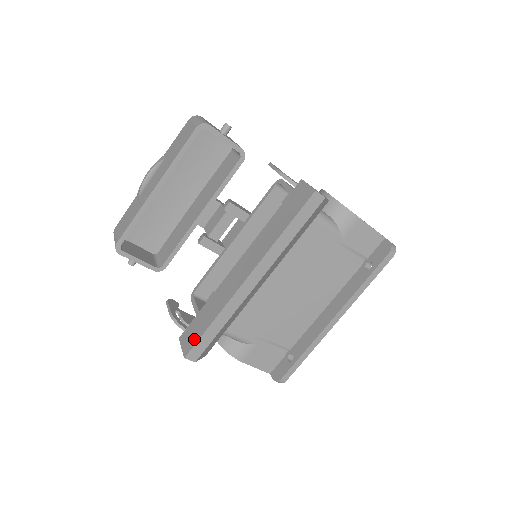
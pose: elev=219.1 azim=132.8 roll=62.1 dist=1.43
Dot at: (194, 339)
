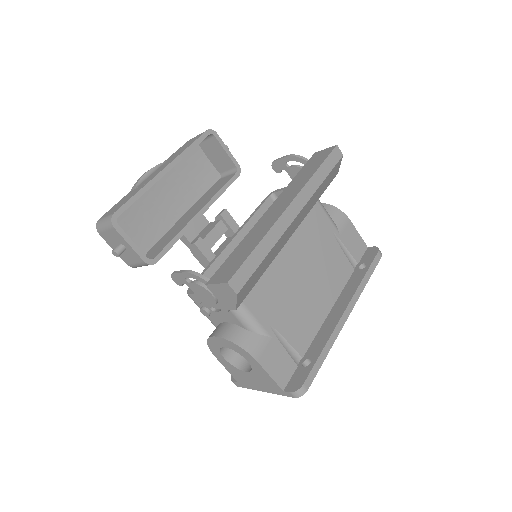
Dot at: (236, 266)
